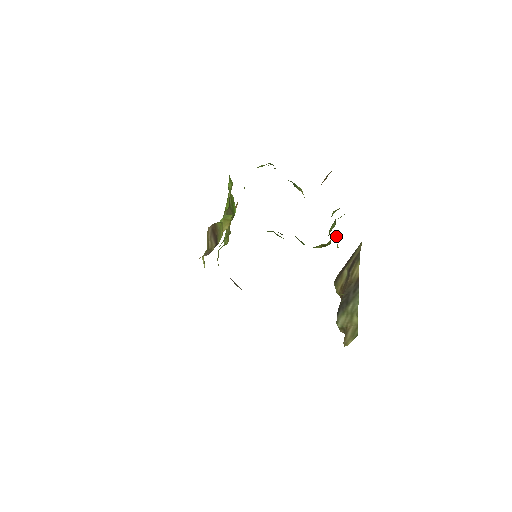
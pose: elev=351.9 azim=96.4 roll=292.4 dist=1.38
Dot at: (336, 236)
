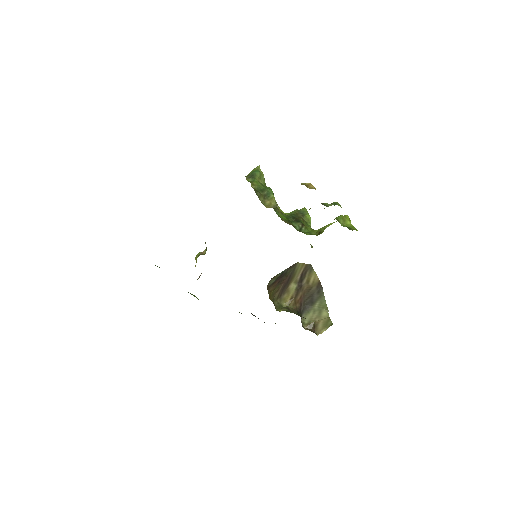
Dot at: occluded
